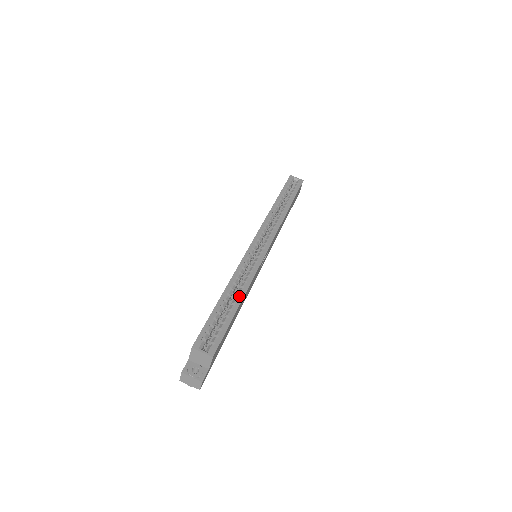
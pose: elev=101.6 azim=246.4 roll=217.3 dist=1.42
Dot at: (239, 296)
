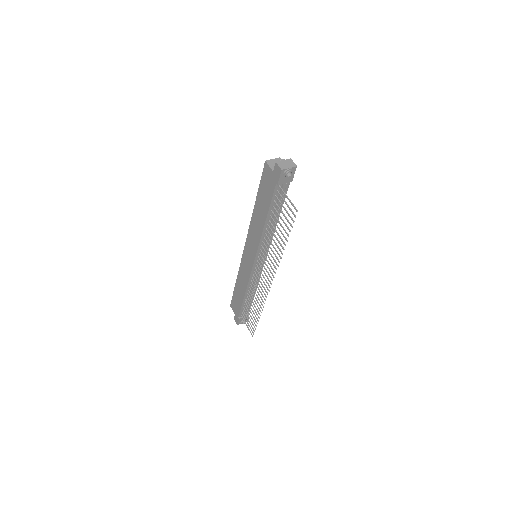
Dot at: occluded
